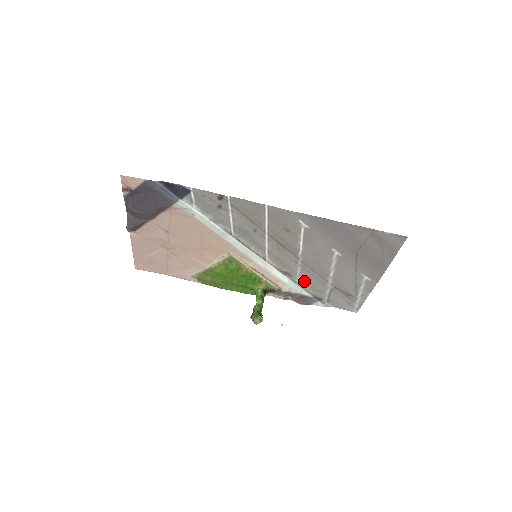
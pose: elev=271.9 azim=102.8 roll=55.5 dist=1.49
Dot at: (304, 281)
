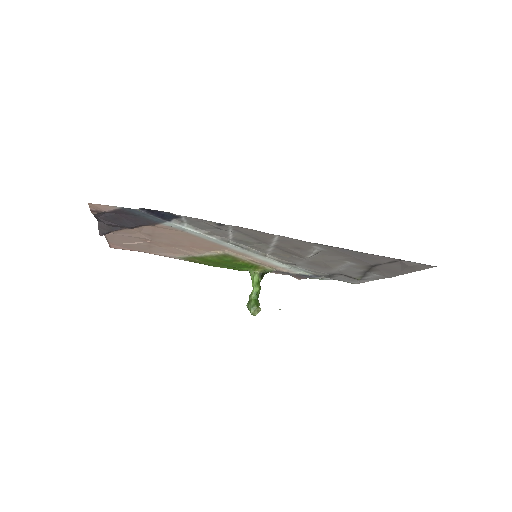
Dot at: (306, 267)
